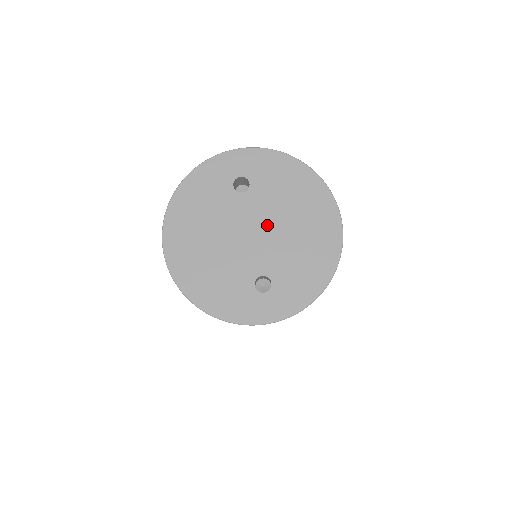
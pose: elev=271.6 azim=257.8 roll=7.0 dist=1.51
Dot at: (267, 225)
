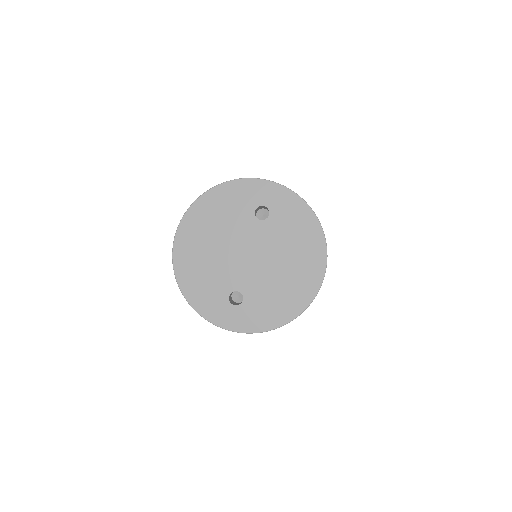
Dot at: (264, 255)
